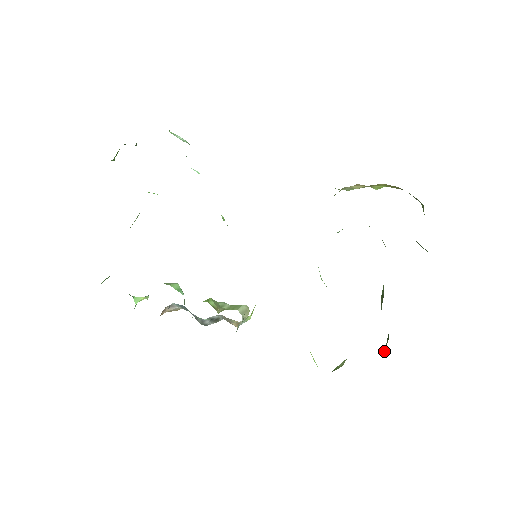
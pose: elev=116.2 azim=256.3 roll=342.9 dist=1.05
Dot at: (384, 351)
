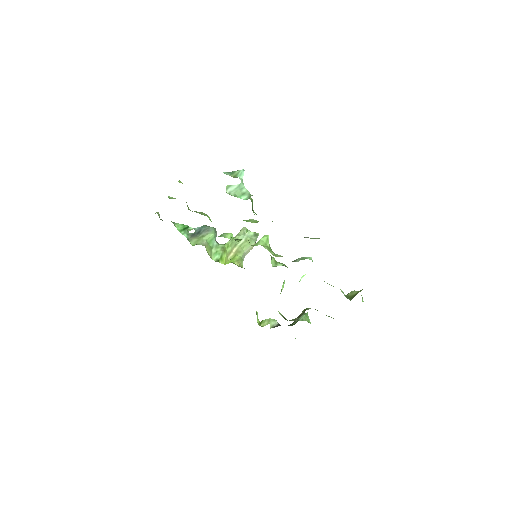
Dot at: (292, 324)
